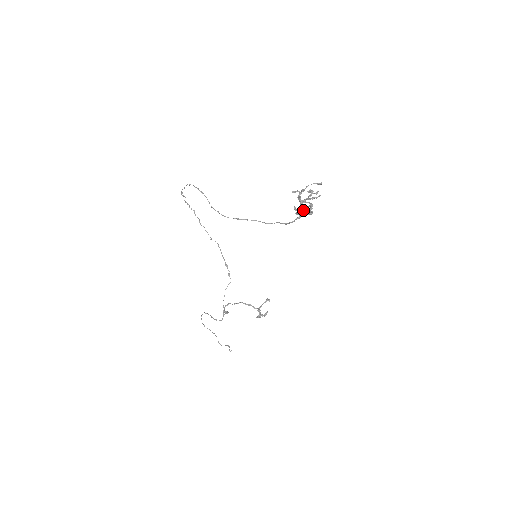
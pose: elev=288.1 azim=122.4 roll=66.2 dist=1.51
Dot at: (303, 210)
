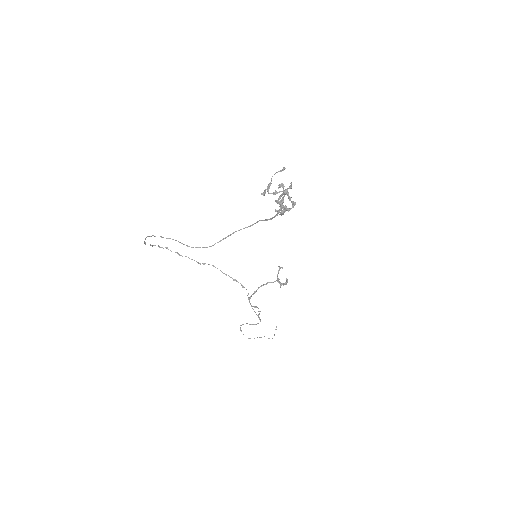
Dot at: occluded
